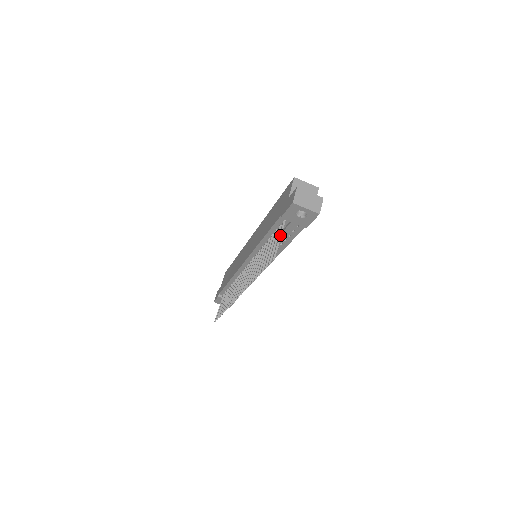
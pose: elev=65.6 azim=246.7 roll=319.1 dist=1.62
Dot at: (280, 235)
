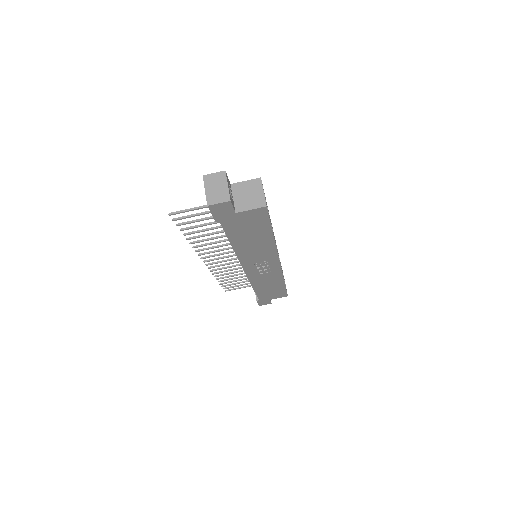
Dot at: (199, 207)
